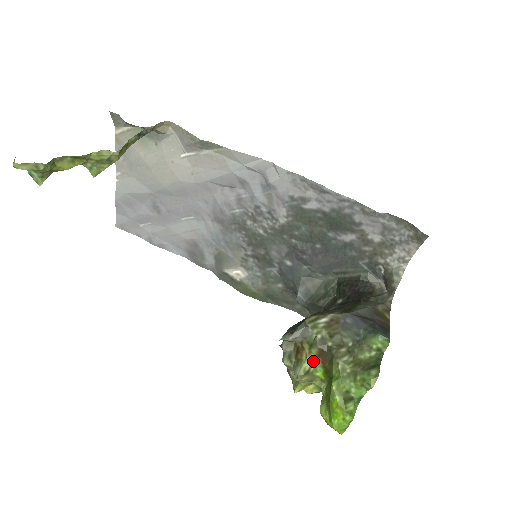
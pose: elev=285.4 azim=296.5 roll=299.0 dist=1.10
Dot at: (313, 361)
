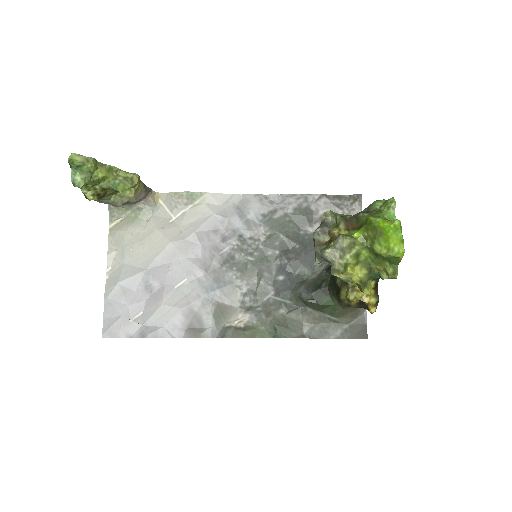
Dot at: (346, 232)
